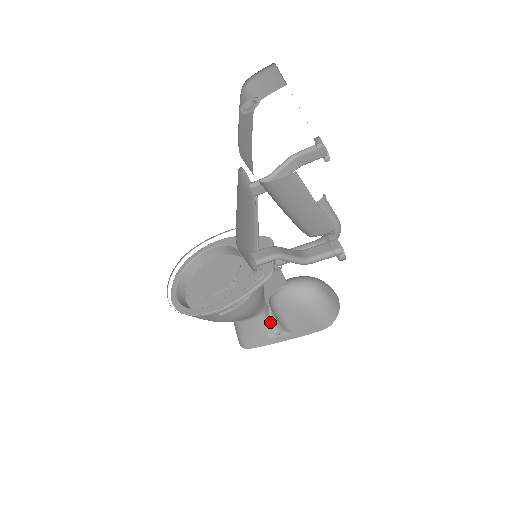
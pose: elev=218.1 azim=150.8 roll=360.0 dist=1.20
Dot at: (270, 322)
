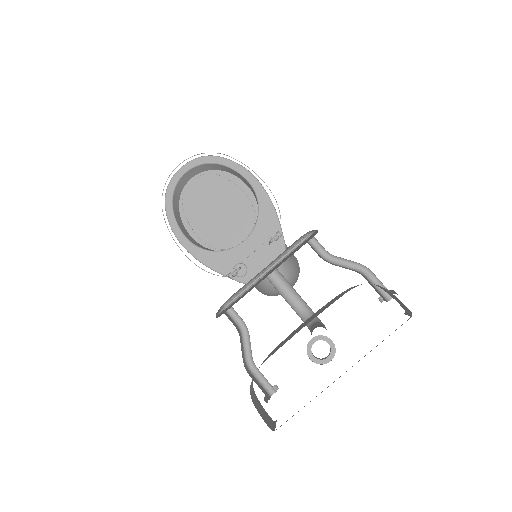
Dot at: occluded
